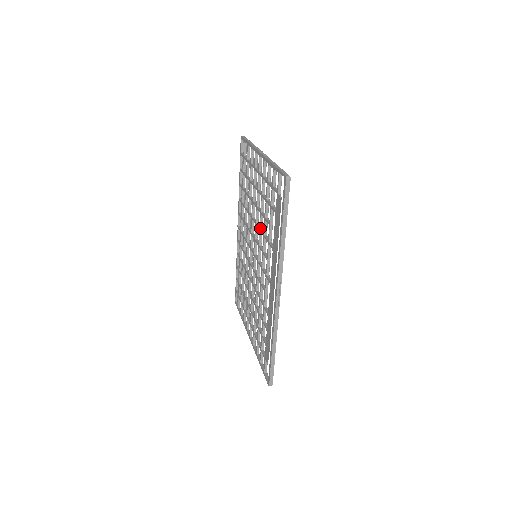
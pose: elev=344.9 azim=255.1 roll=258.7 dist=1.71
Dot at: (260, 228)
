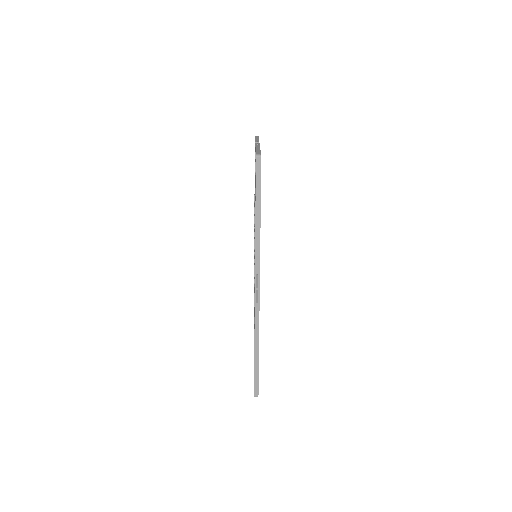
Dot at: occluded
